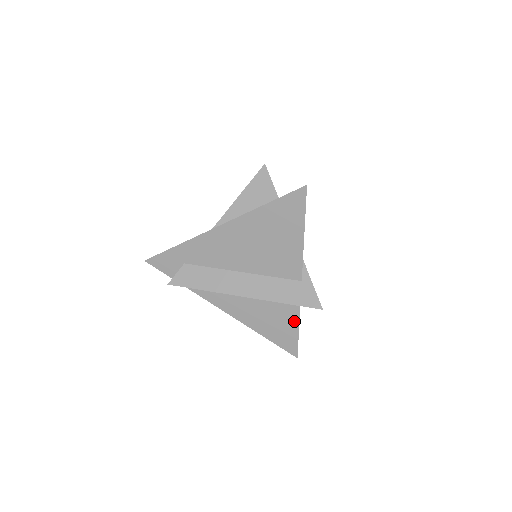
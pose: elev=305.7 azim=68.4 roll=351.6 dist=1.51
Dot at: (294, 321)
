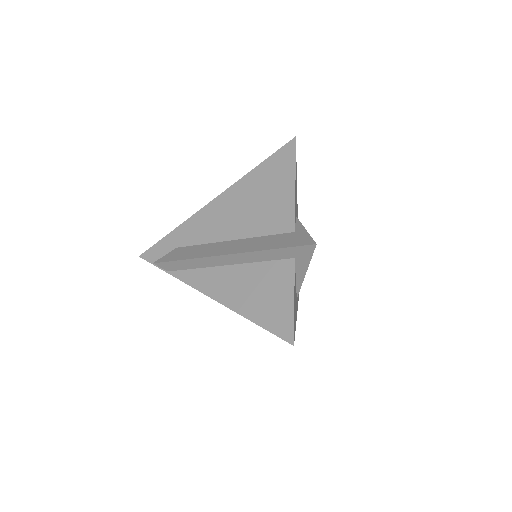
Dot at: (288, 287)
